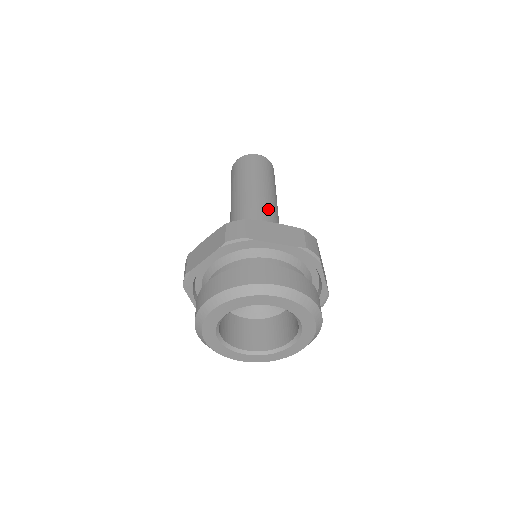
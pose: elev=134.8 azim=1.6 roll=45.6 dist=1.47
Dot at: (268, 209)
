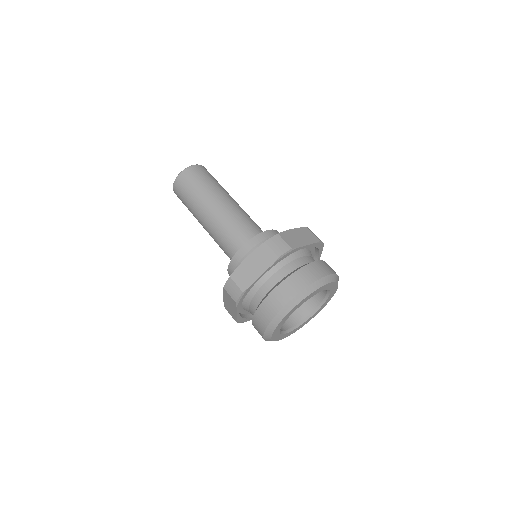
Dot at: (246, 214)
